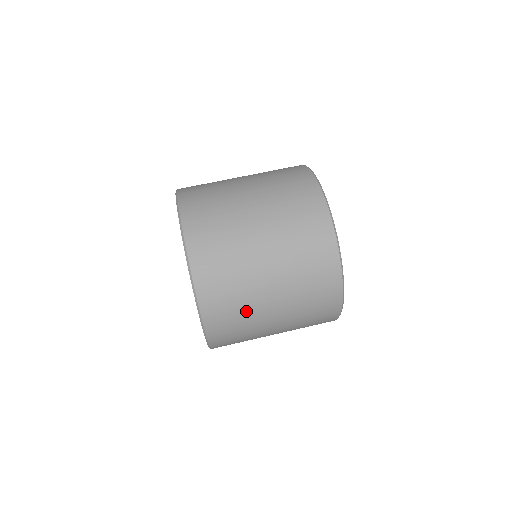
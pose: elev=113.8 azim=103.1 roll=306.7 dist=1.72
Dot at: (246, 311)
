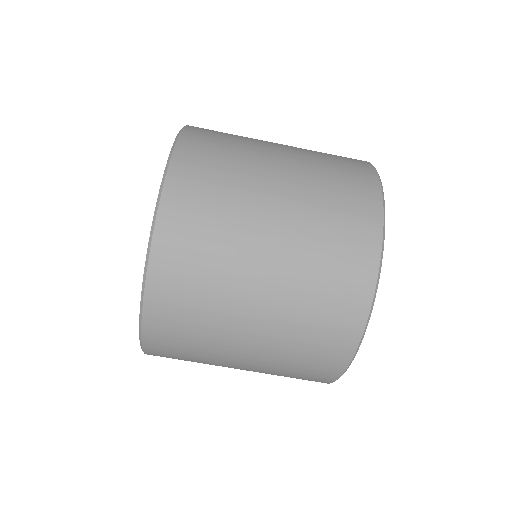
Dot at: occluded
